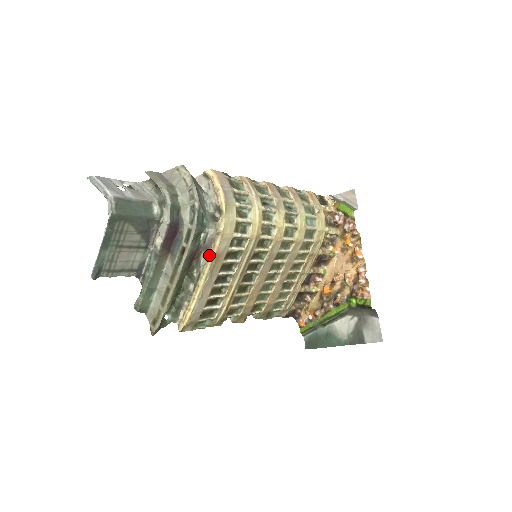
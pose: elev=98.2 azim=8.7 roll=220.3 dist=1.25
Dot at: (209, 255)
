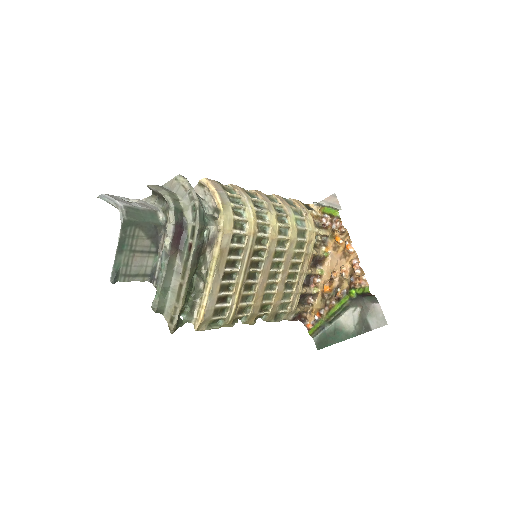
Dot at: (214, 251)
